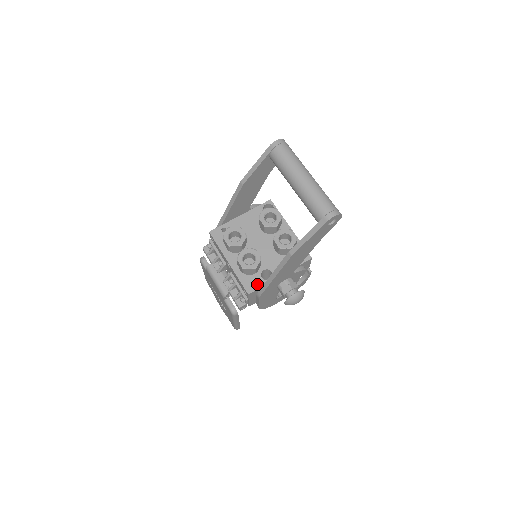
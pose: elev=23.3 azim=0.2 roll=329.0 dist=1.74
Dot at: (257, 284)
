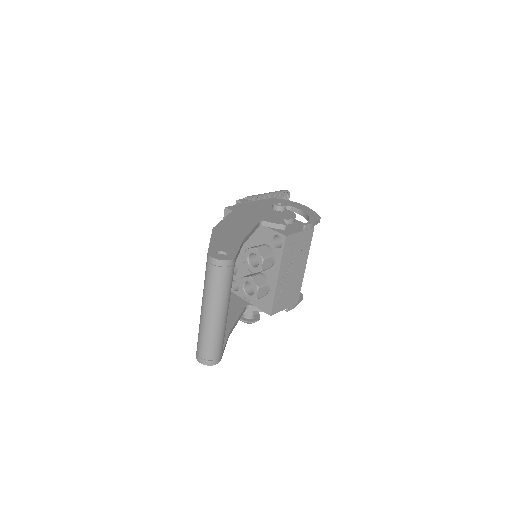
Dot at: occluded
